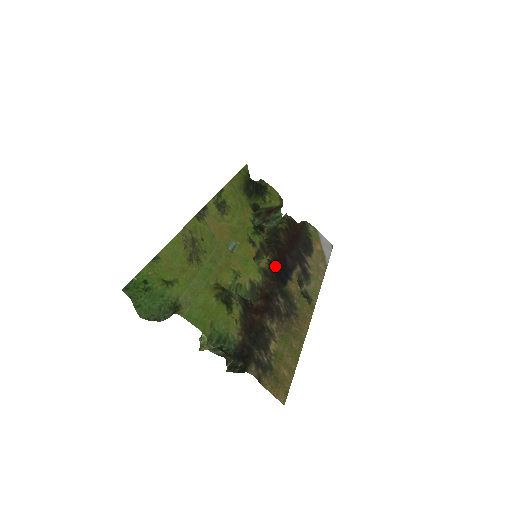
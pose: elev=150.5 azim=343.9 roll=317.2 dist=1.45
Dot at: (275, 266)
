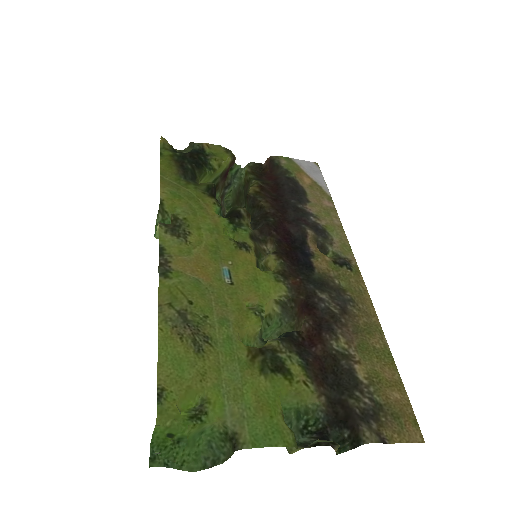
Dot at: (286, 253)
